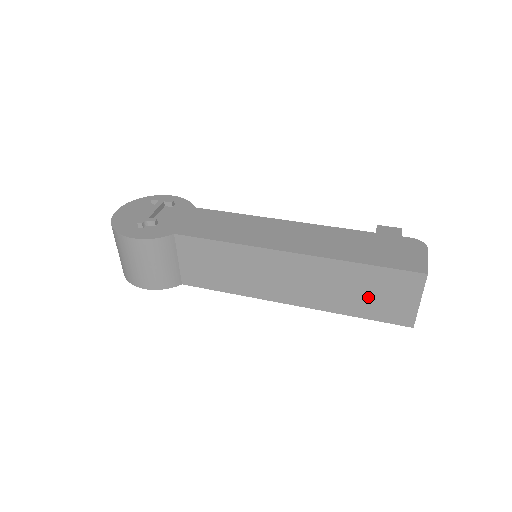
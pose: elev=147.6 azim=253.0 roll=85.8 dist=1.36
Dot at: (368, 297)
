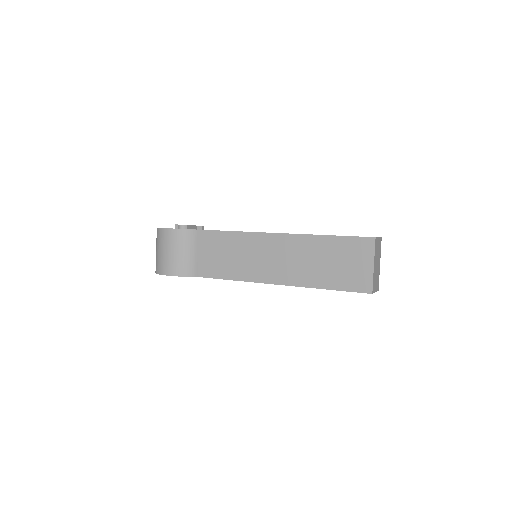
Dot at: (335, 267)
